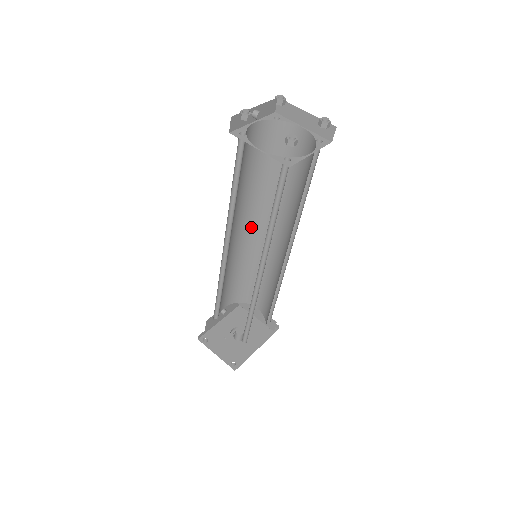
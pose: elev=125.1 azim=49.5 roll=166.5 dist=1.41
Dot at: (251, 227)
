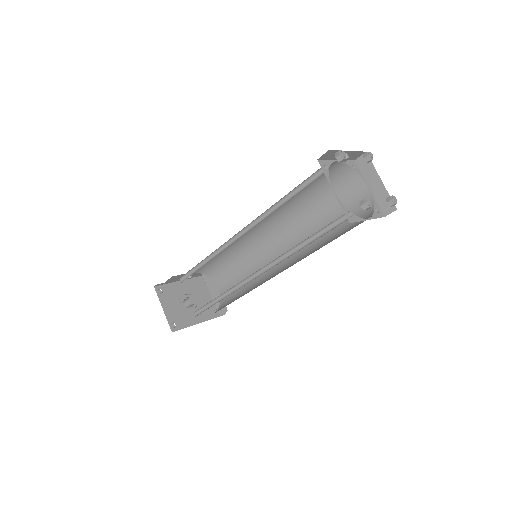
Dot at: (266, 229)
